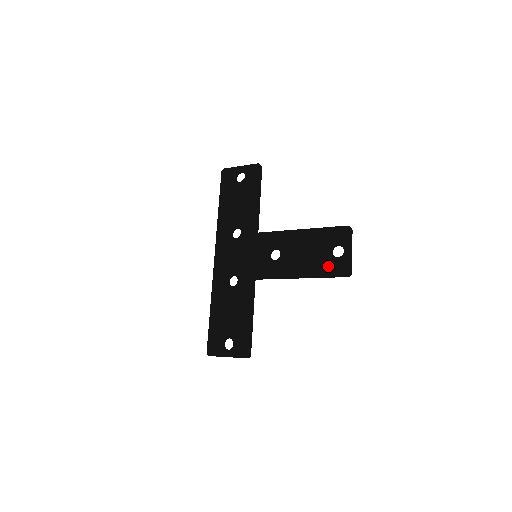
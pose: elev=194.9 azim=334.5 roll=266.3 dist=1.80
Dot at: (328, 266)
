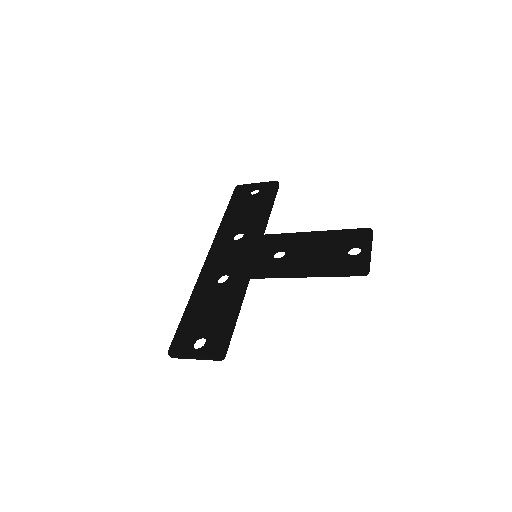
Dot at: (341, 263)
